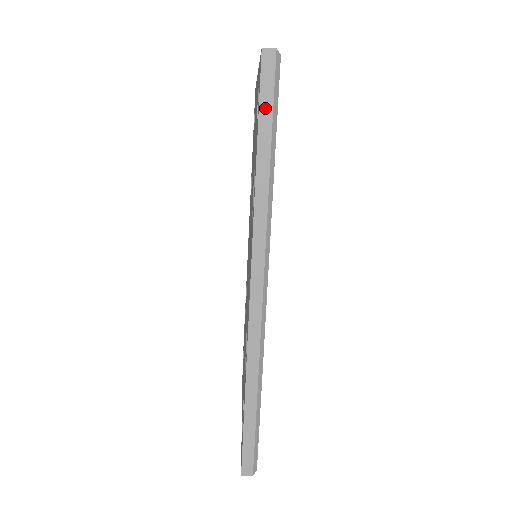
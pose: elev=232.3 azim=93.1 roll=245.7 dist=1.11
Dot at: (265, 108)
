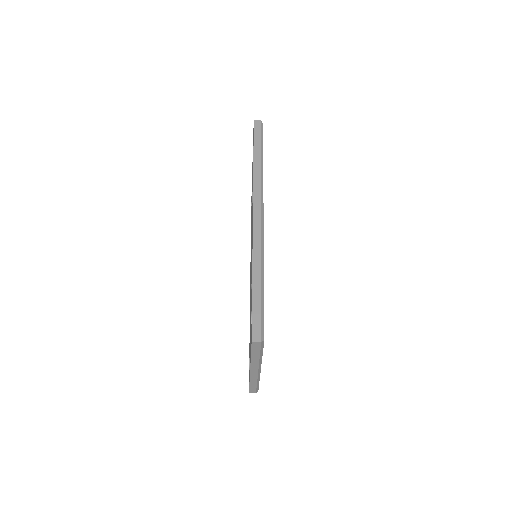
Dot at: (257, 139)
